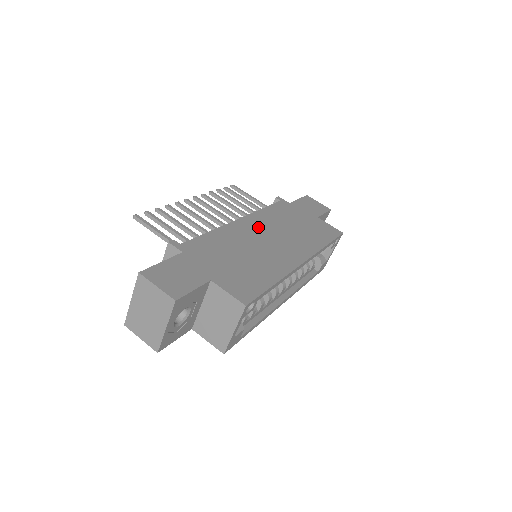
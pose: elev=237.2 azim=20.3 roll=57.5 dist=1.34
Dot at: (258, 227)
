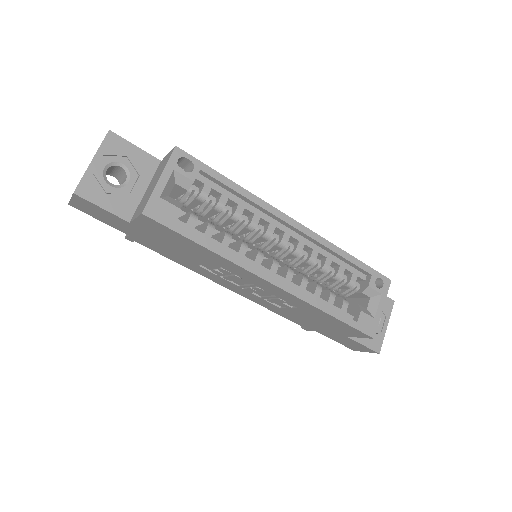
Dot at: occluded
